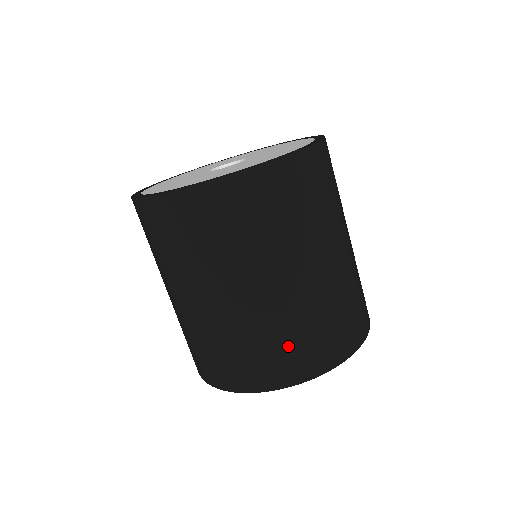
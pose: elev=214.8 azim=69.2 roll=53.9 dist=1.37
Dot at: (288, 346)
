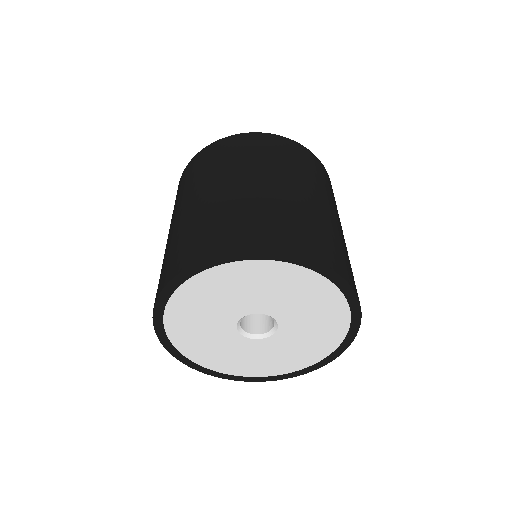
Dot at: (285, 222)
